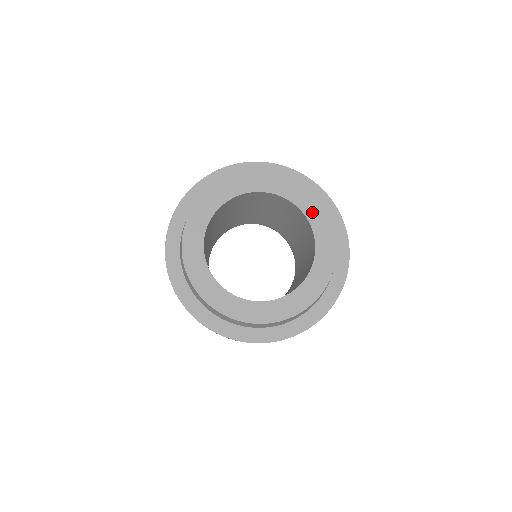
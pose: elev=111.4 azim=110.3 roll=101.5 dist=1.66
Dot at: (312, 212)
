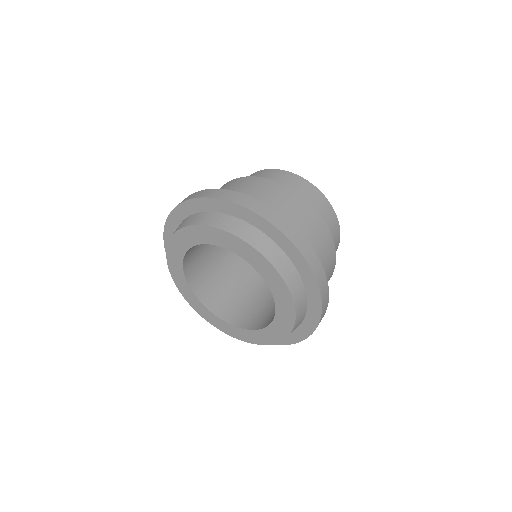
Dot at: (282, 321)
